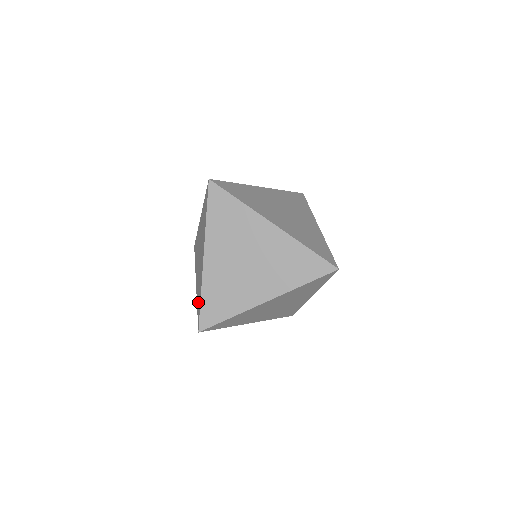
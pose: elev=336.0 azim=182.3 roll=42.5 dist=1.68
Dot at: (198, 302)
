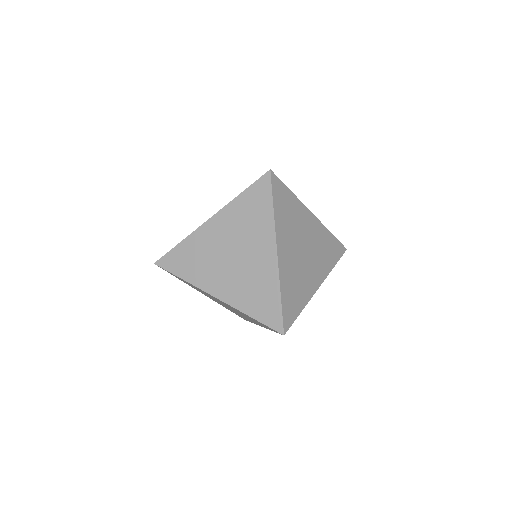
Dot at: (261, 307)
